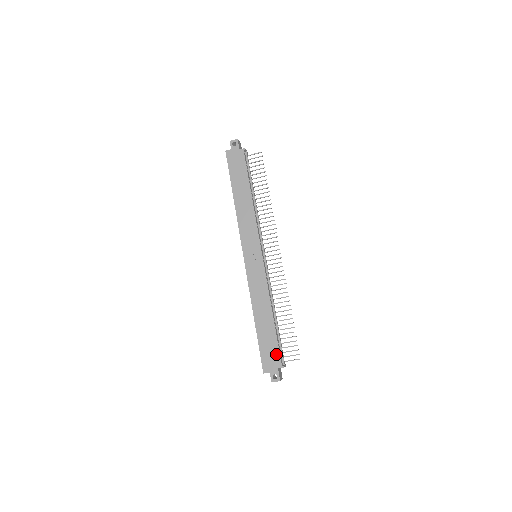
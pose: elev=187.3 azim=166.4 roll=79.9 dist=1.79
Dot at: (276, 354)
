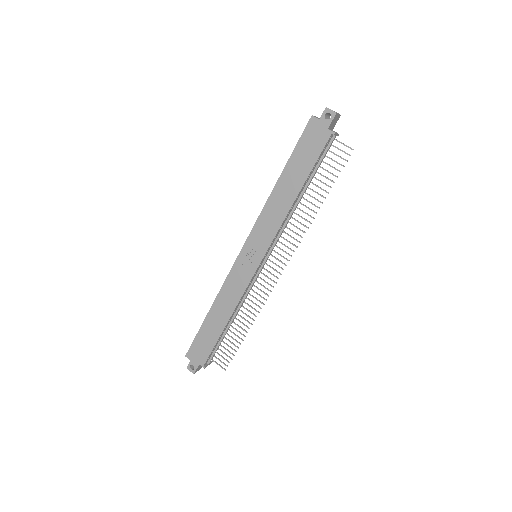
Dot at: (206, 353)
